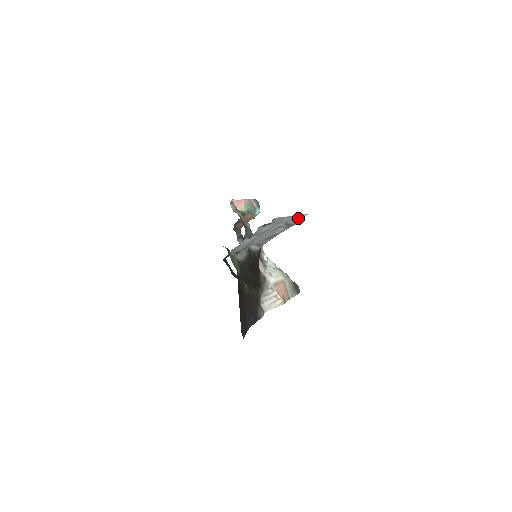
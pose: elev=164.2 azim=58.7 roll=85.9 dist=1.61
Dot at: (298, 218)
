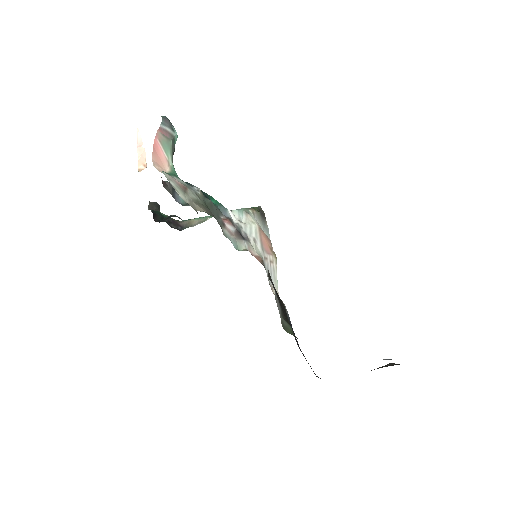
Dot at: occluded
